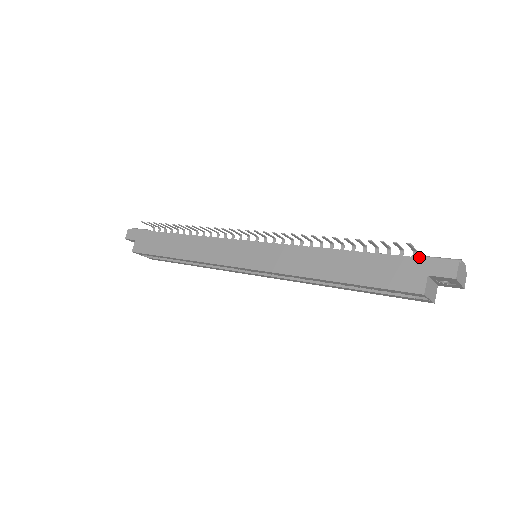
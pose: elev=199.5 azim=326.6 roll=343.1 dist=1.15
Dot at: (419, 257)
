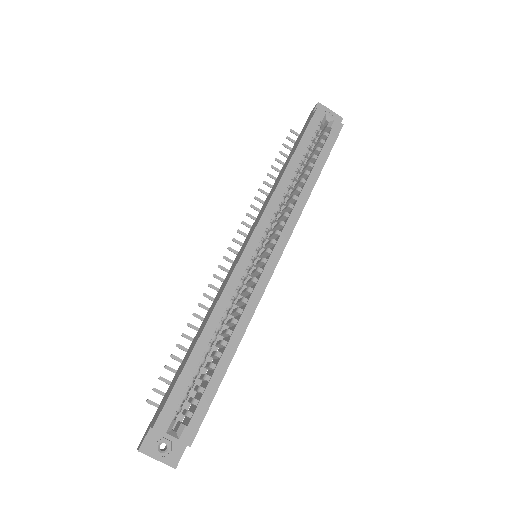
Dot at: (303, 127)
